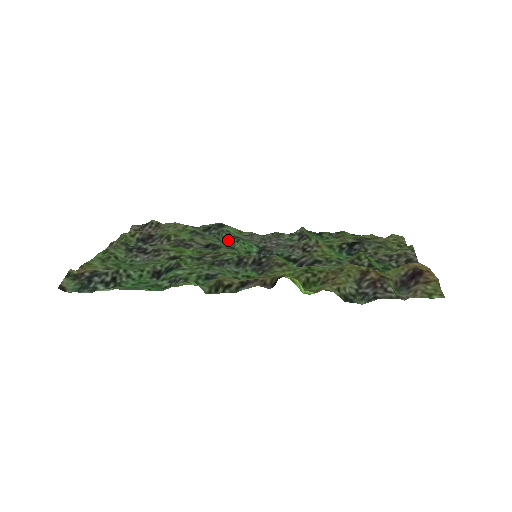
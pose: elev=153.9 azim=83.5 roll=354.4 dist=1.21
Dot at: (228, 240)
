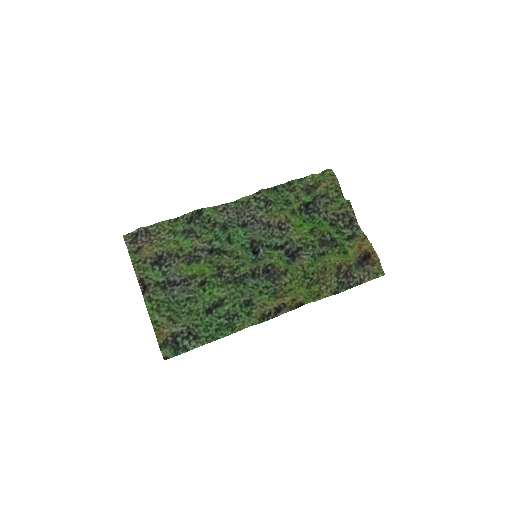
Dot at: (219, 234)
